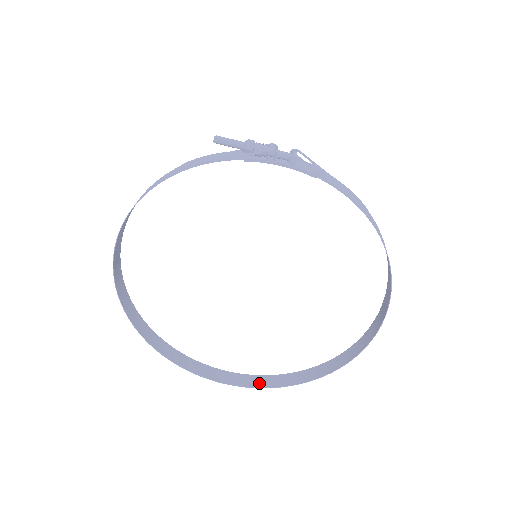
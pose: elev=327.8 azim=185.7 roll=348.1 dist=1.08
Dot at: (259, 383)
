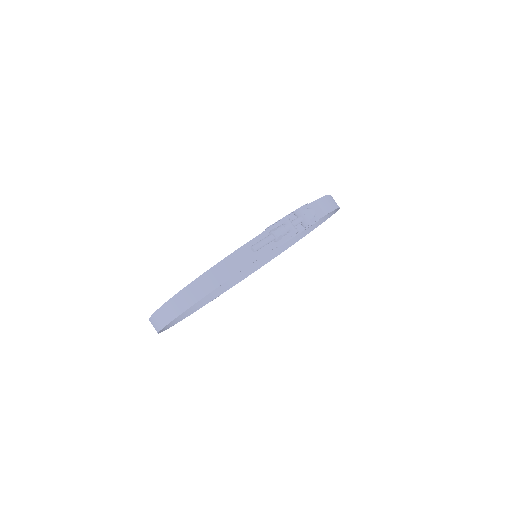
Dot at: (235, 280)
